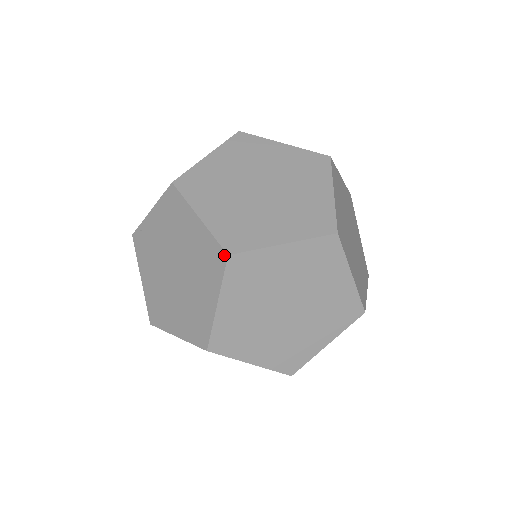
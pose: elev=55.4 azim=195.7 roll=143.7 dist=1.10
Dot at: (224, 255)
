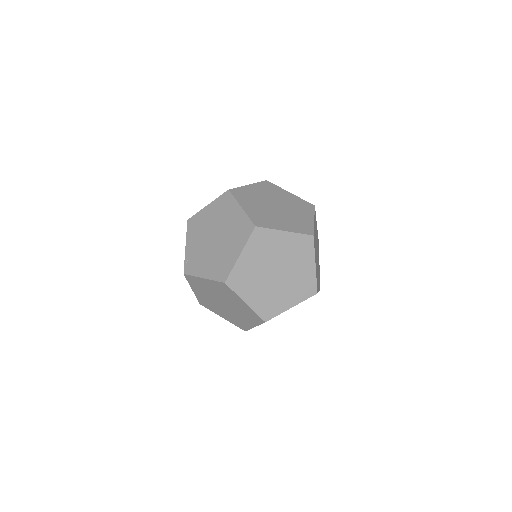
Dot at: (227, 192)
